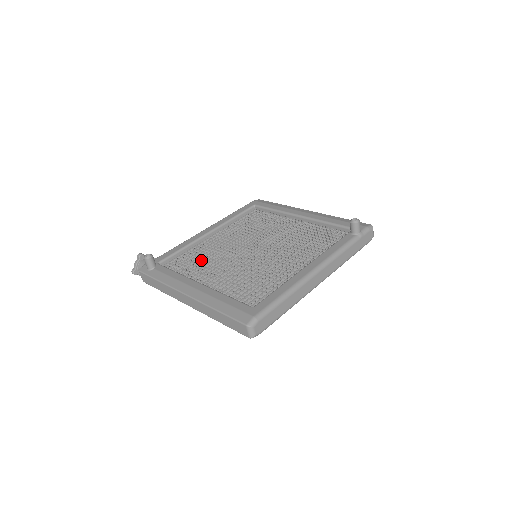
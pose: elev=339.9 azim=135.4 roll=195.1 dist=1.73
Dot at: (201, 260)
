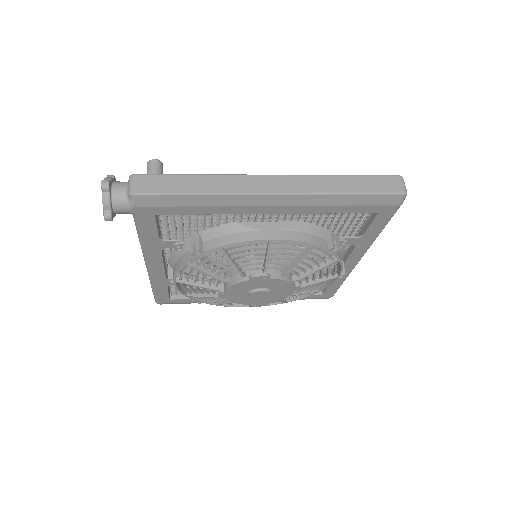
Dot at: occluded
